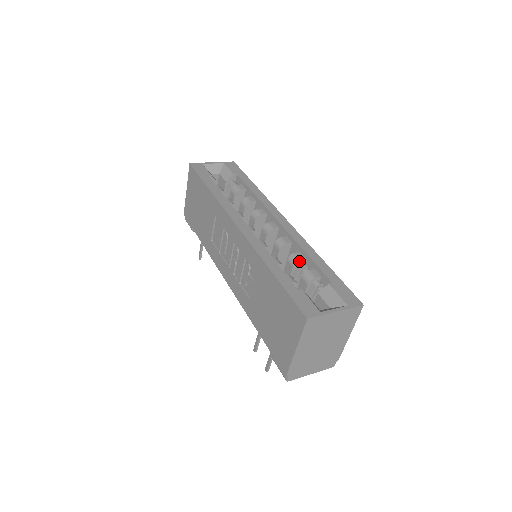
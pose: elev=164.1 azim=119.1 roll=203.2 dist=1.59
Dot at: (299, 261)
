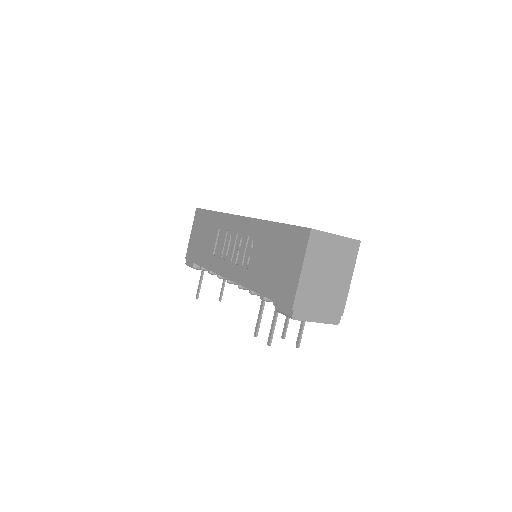
Dot at: occluded
